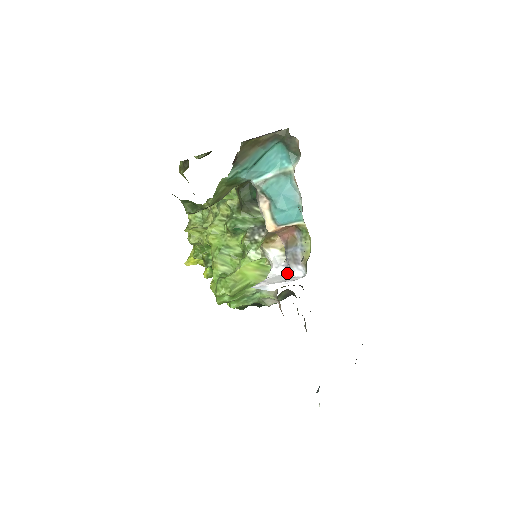
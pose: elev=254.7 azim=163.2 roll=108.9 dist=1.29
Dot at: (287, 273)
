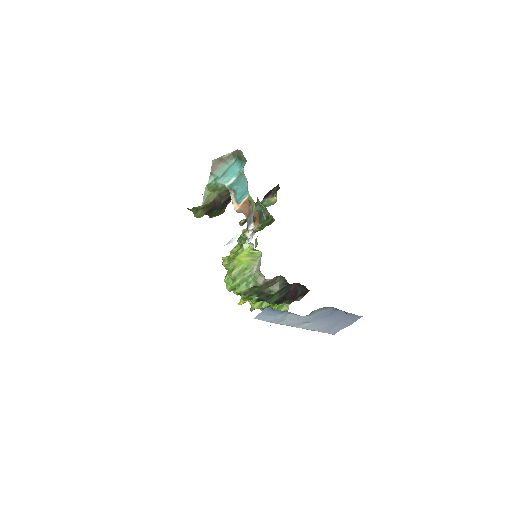
Dot at: (252, 238)
